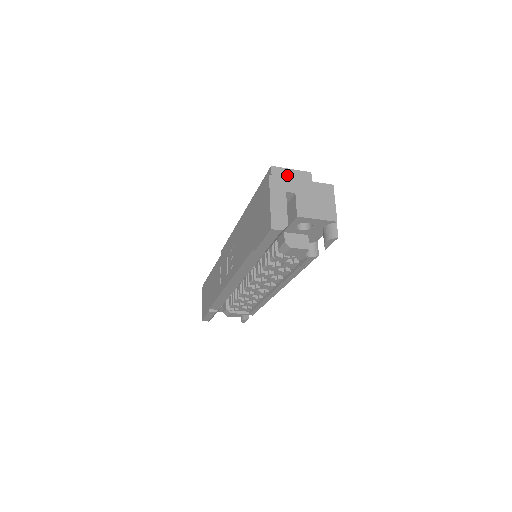
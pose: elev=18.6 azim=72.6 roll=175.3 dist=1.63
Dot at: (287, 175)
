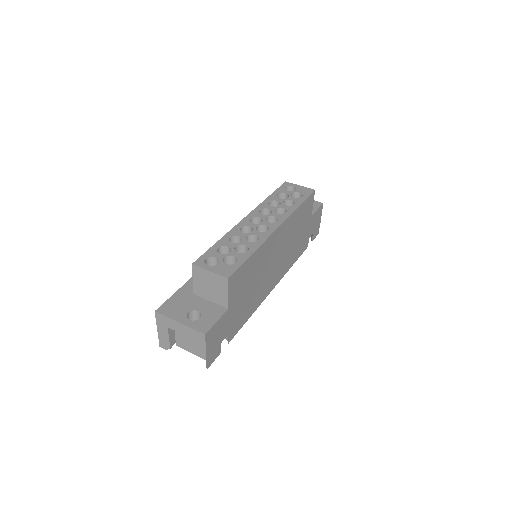
Dot at: (205, 276)
